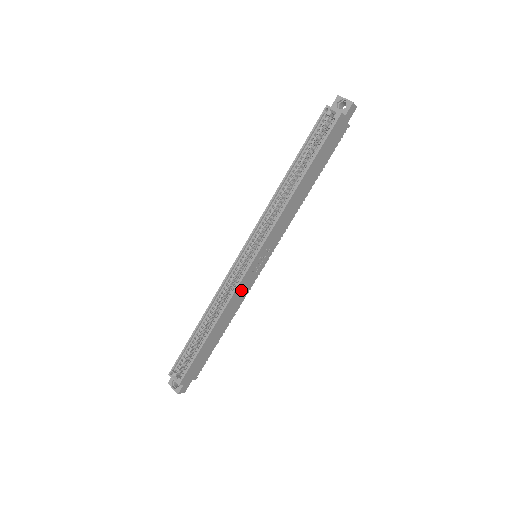
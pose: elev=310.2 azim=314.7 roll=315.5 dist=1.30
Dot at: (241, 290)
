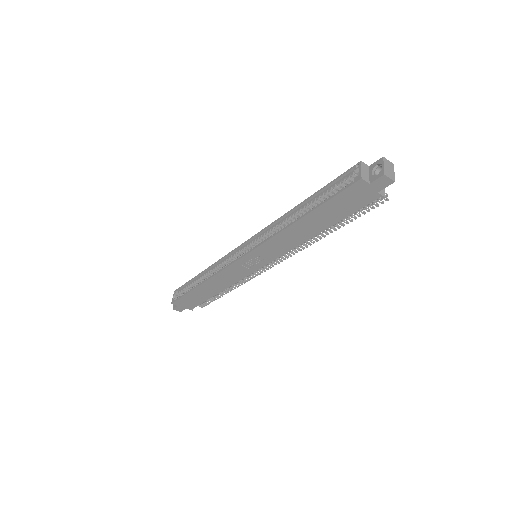
Dot at: (231, 273)
